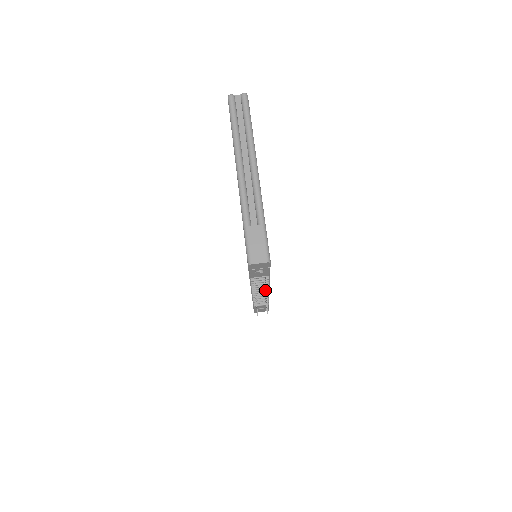
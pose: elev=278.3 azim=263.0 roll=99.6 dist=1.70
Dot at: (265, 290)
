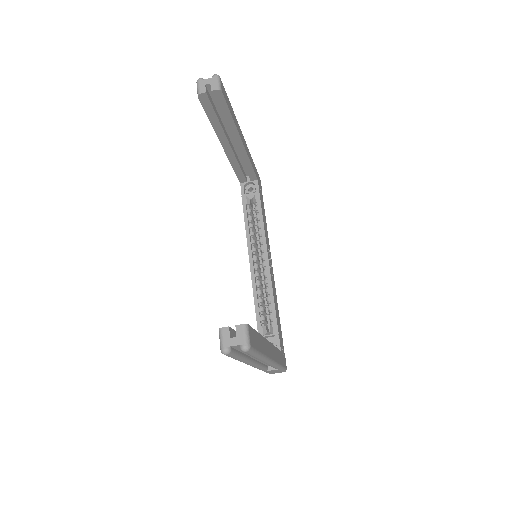
Dot at: occluded
